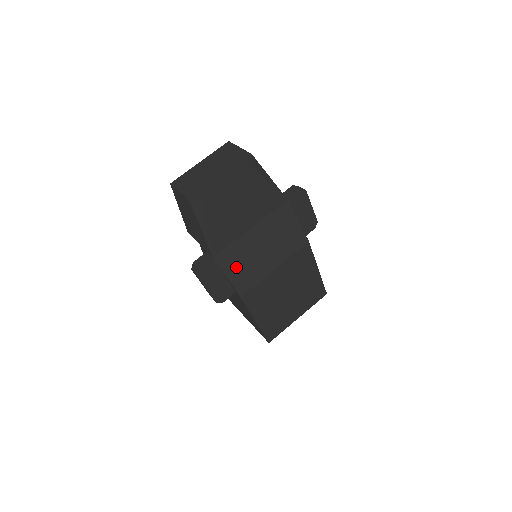
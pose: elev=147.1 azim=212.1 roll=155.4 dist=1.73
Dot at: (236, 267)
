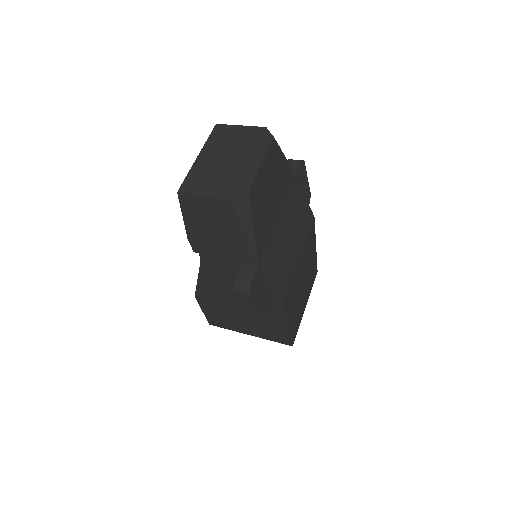
Dot at: (275, 268)
